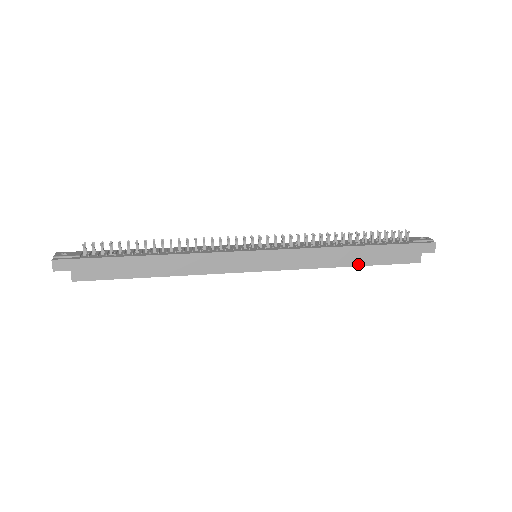
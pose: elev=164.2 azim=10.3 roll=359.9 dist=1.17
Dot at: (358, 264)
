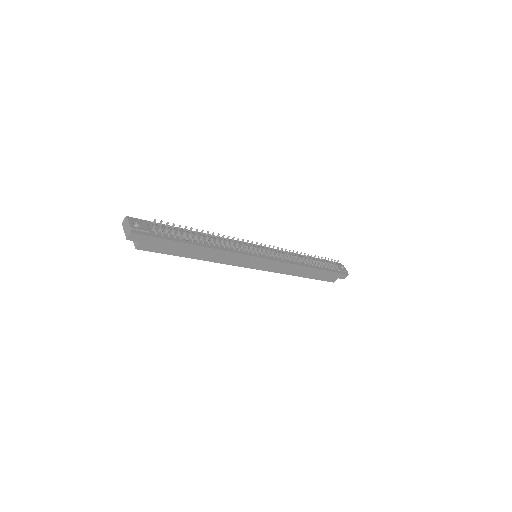
Dot at: (306, 277)
